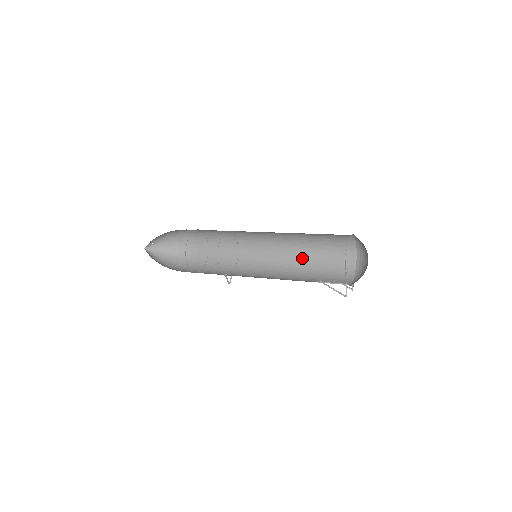
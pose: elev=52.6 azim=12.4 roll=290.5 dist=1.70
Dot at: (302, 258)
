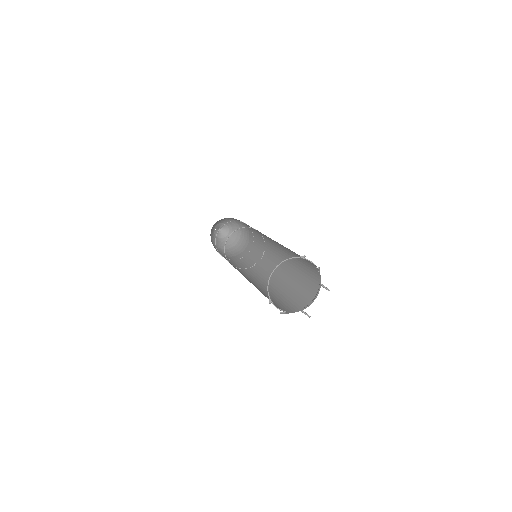
Dot at: (288, 250)
